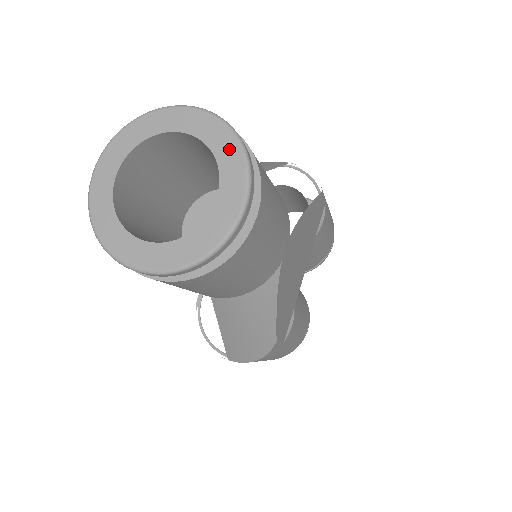
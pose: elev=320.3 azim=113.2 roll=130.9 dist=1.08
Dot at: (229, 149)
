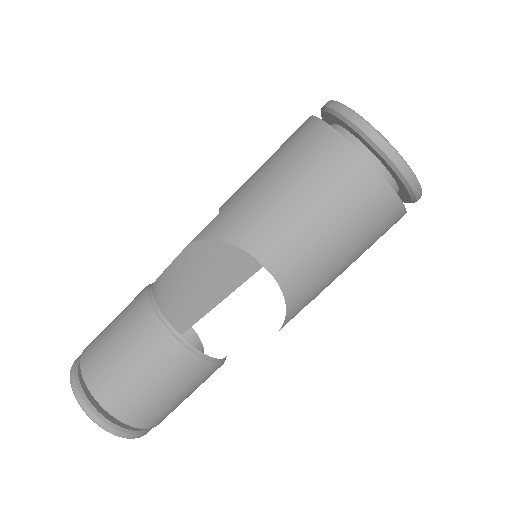
Dot at: occluded
